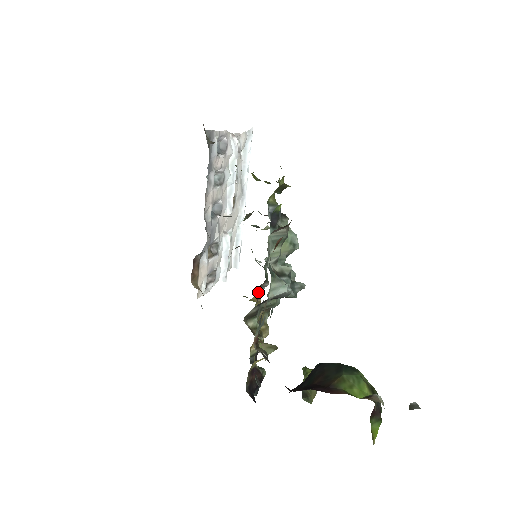
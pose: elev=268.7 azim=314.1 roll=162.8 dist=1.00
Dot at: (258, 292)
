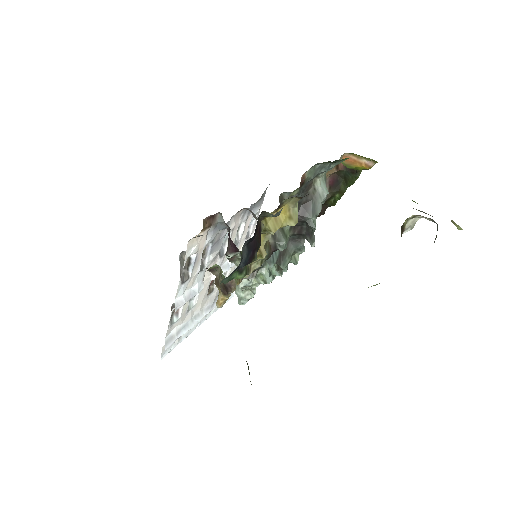
Dot at: occluded
